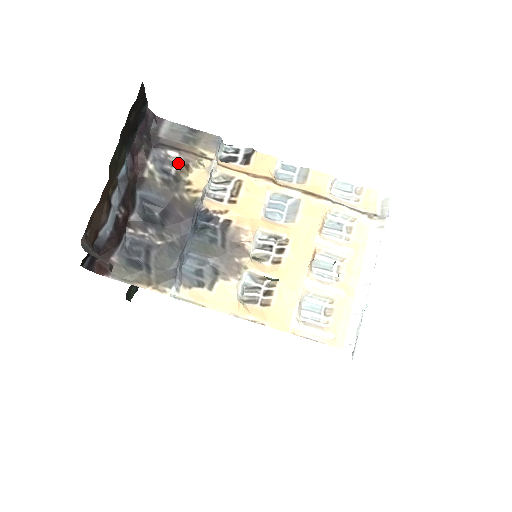
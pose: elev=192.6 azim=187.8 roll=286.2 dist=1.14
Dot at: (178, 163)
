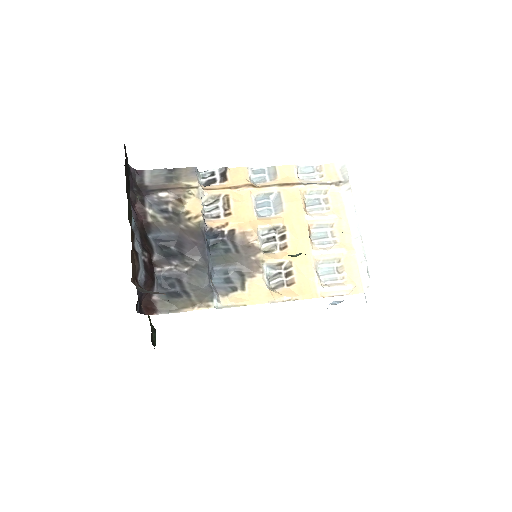
Dot at: (171, 200)
